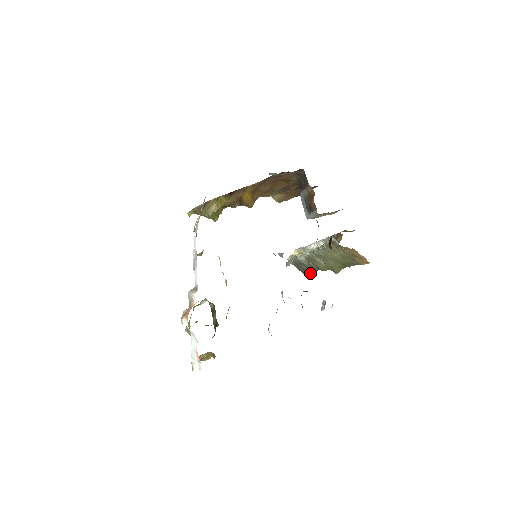
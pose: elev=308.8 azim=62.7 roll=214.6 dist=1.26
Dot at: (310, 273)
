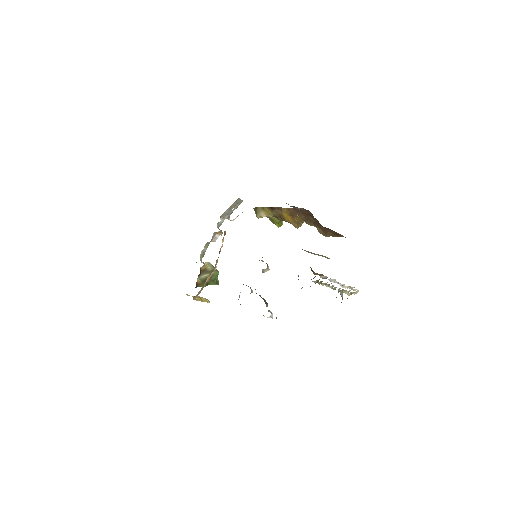
Dot at: occluded
